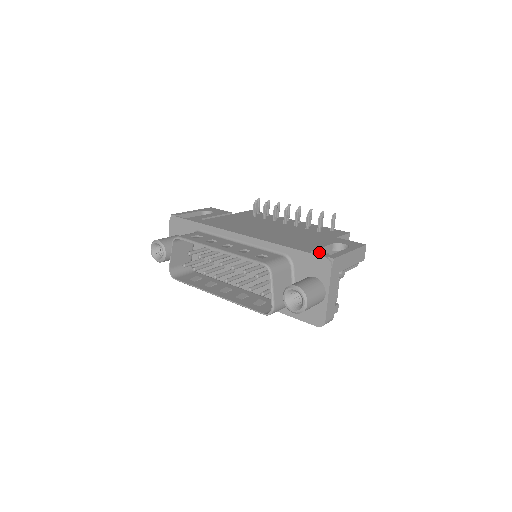
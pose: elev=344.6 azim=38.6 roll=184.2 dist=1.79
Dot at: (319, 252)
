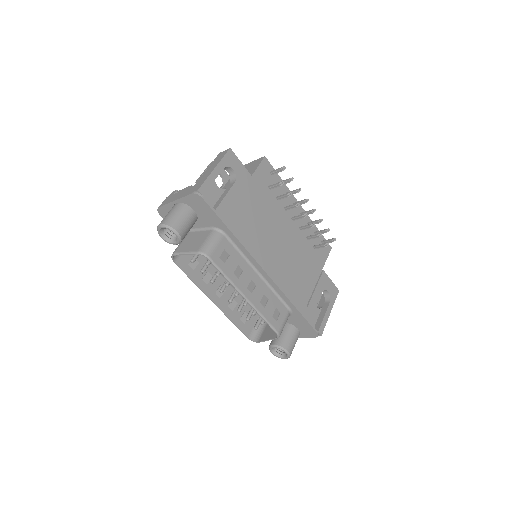
Dot at: occluded
